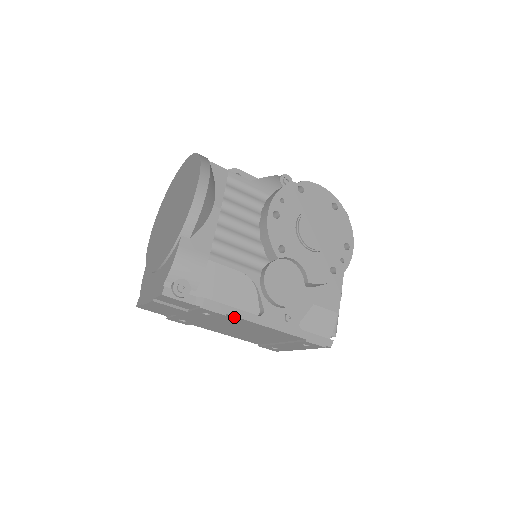
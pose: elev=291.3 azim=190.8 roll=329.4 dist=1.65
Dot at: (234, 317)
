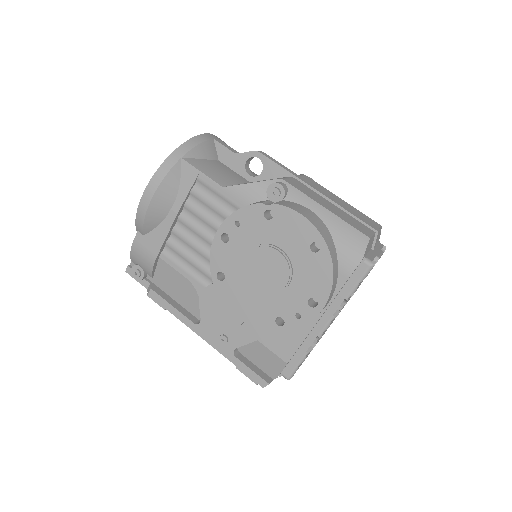
Dot at: (175, 313)
